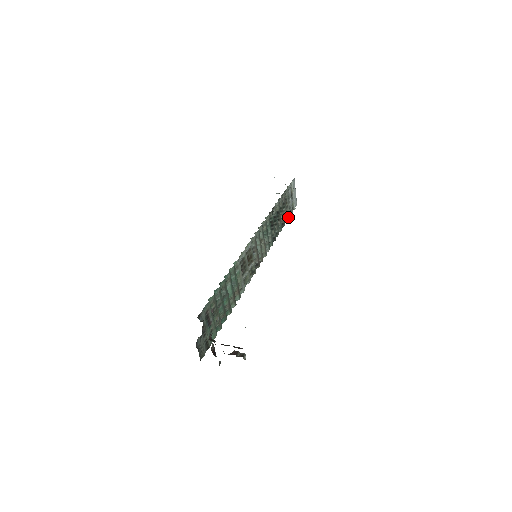
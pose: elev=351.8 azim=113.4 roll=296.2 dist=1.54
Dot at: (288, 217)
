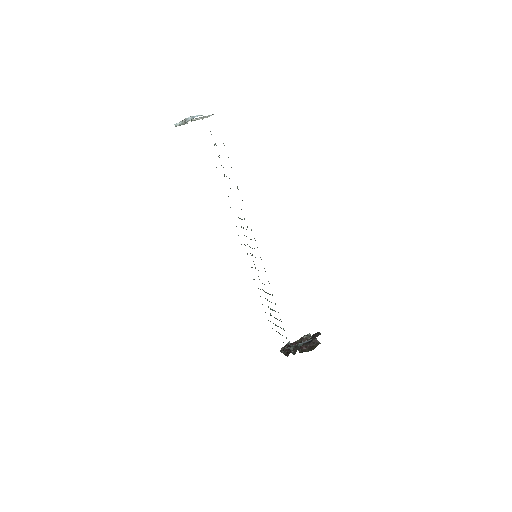
Dot at: occluded
